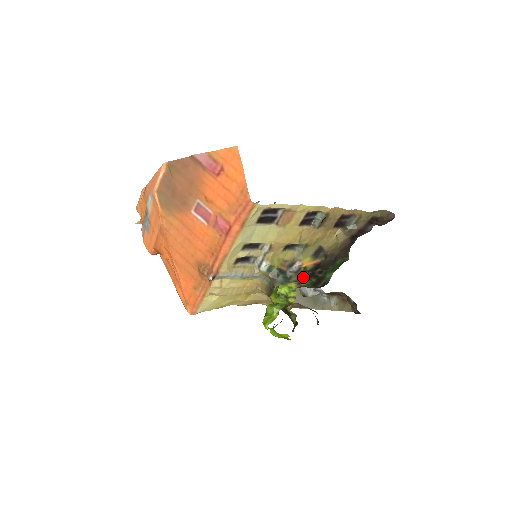
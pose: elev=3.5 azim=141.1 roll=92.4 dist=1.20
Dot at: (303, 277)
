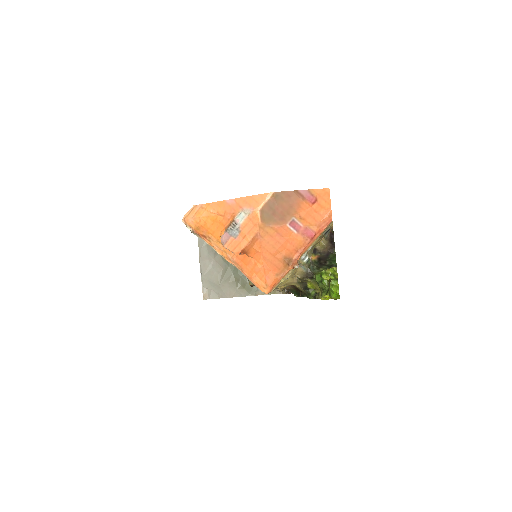
Dot at: (317, 266)
